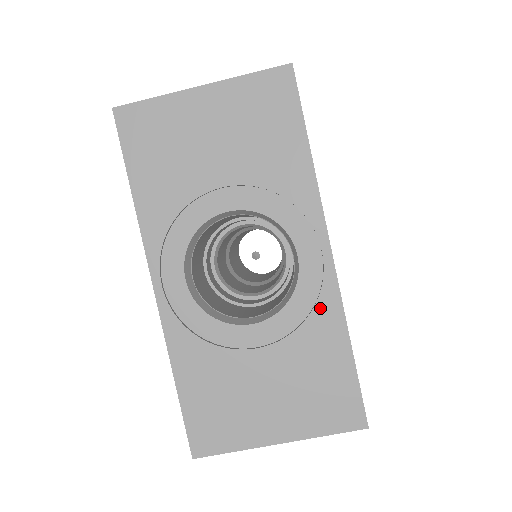
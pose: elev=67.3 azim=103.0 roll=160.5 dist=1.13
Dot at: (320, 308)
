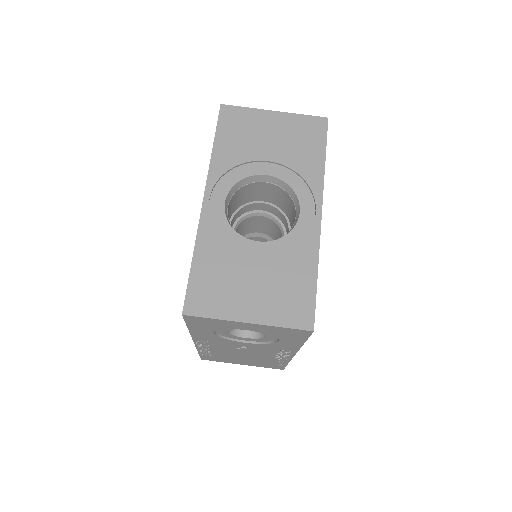
Dot at: (305, 244)
